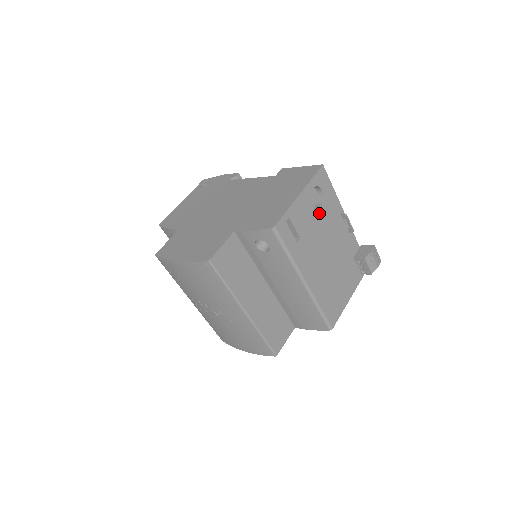
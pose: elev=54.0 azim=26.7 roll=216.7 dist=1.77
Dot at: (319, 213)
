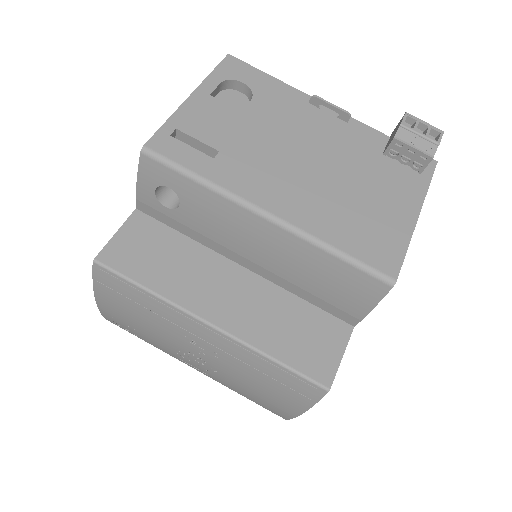
Dot at: (251, 111)
